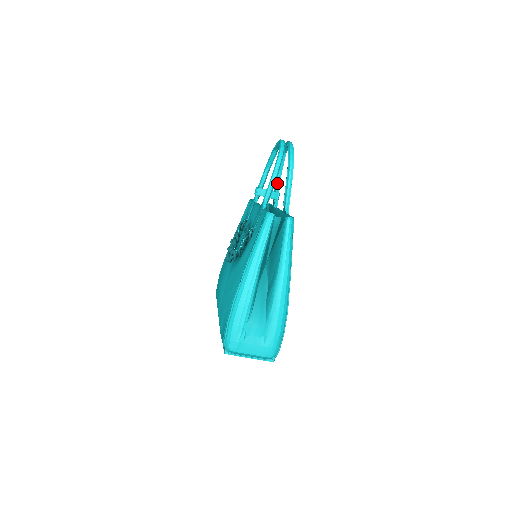
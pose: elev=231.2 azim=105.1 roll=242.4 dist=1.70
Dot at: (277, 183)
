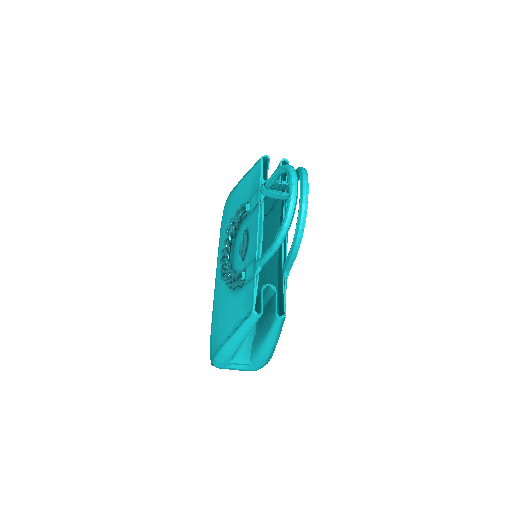
Dot at: occluded
